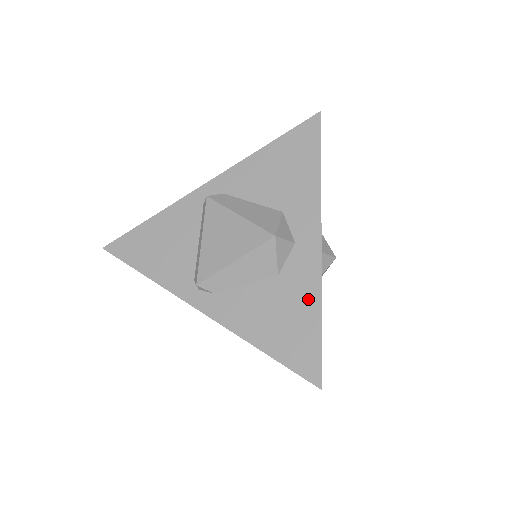
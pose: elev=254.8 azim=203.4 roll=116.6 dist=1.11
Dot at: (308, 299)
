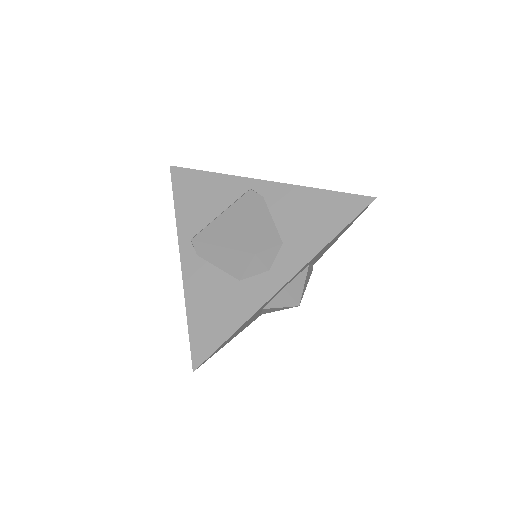
Dot at: (240, 312)
